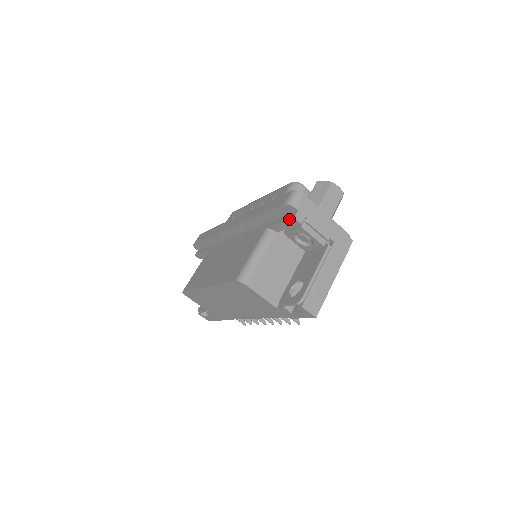
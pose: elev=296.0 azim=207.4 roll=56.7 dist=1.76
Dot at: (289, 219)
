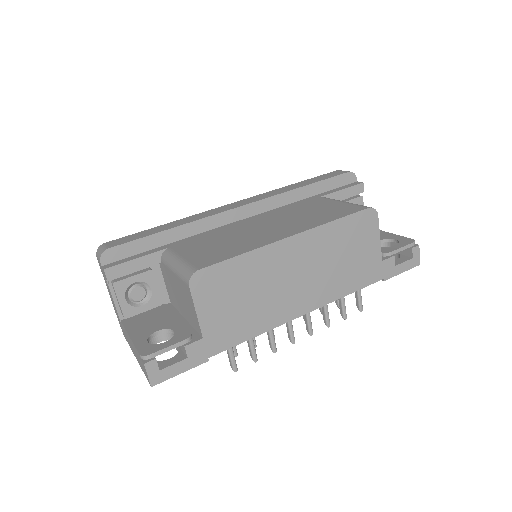
Dot at: (357, 184)
